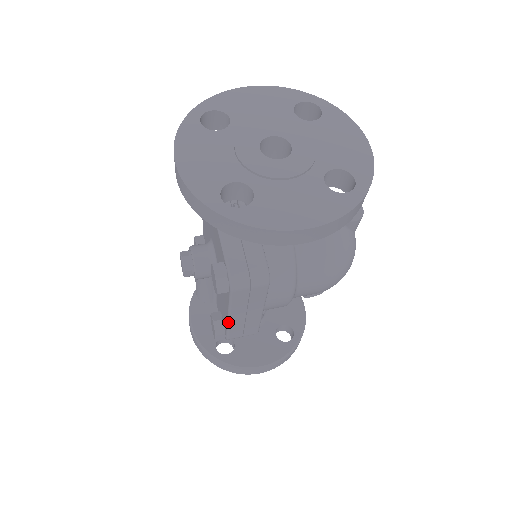
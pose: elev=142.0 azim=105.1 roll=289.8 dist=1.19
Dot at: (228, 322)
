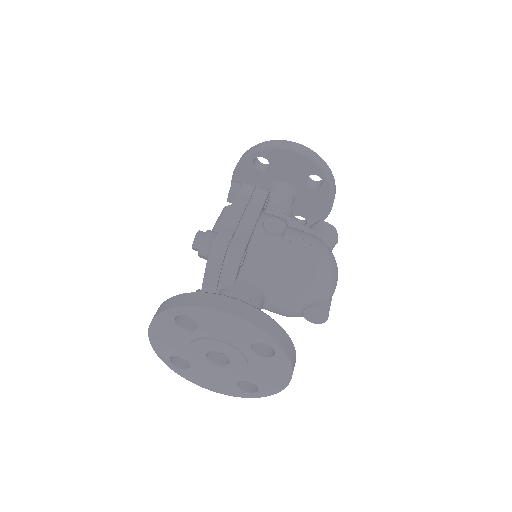
Dot at: occluded
